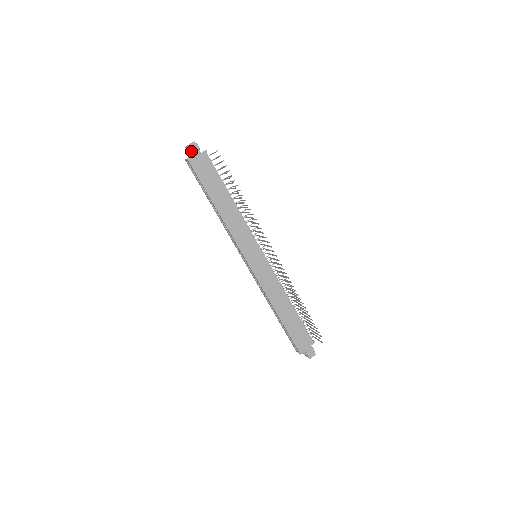
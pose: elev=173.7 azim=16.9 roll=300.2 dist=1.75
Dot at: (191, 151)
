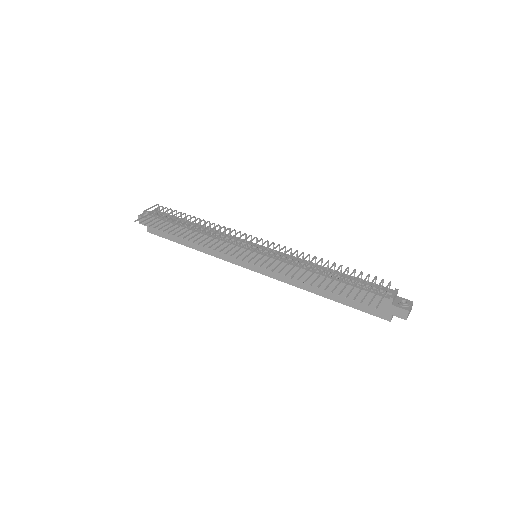
Dot at: occluded
